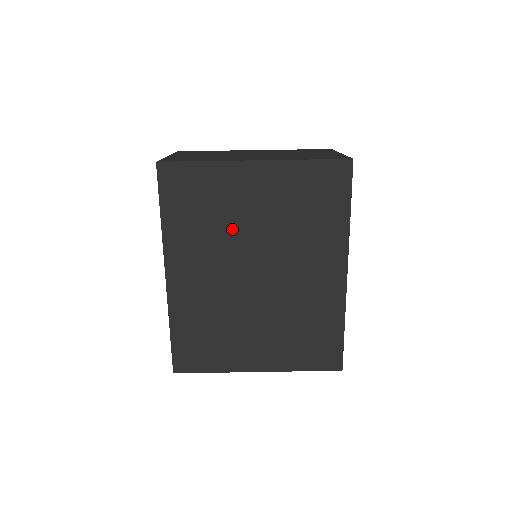
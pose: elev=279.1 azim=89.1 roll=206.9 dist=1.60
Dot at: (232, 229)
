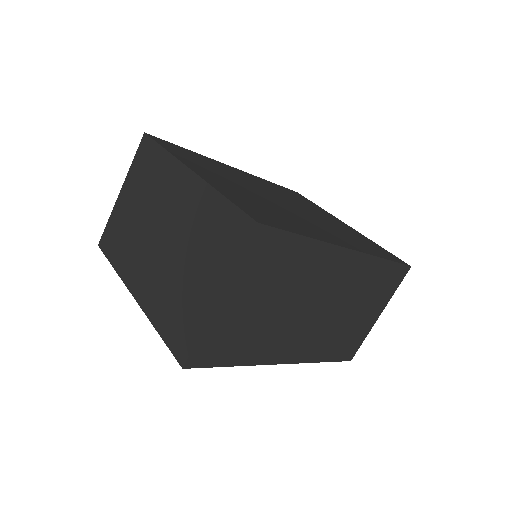
Dot at: occluded
